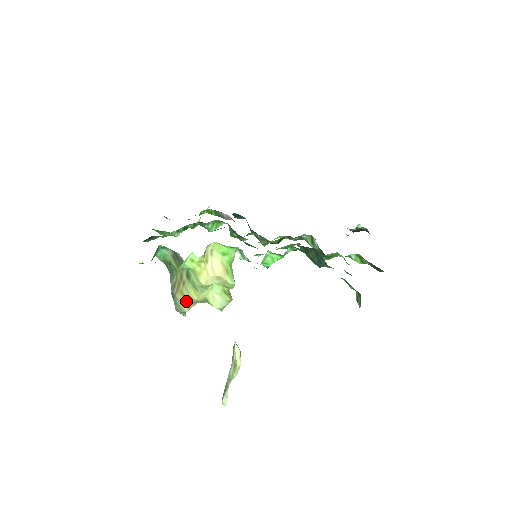
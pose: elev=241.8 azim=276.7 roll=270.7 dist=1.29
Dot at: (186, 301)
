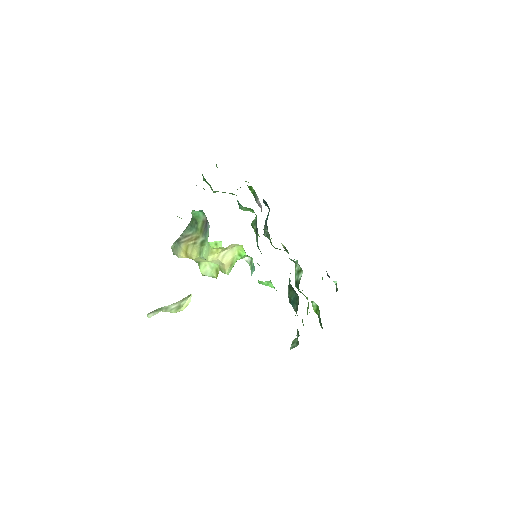
Dot at: (185, 253)
